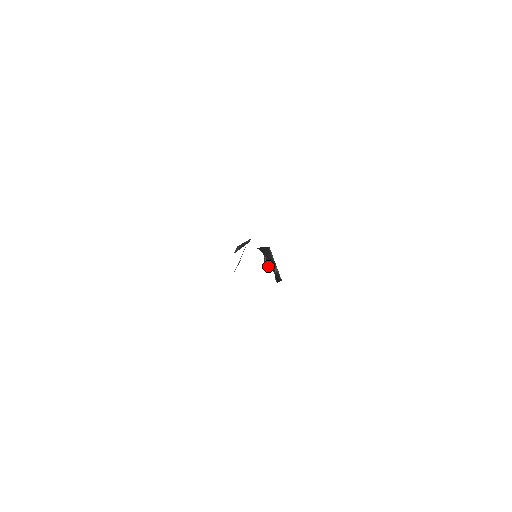
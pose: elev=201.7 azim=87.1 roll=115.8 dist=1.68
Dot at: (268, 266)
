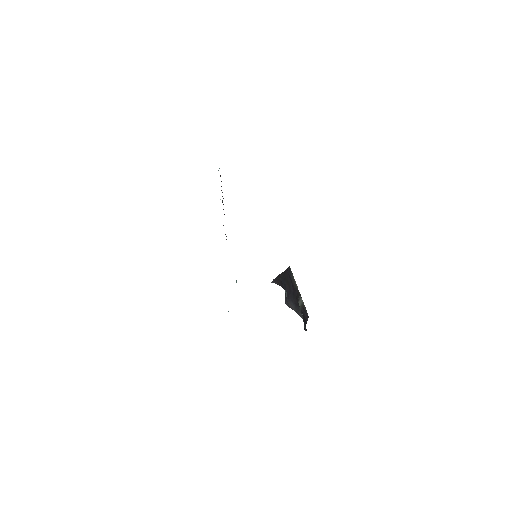
Dot at: (291, 306)
